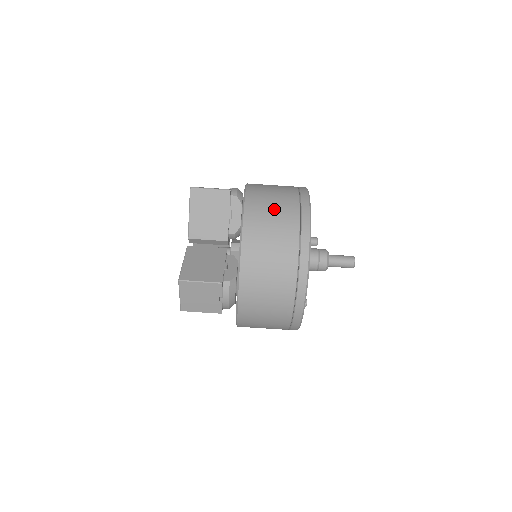
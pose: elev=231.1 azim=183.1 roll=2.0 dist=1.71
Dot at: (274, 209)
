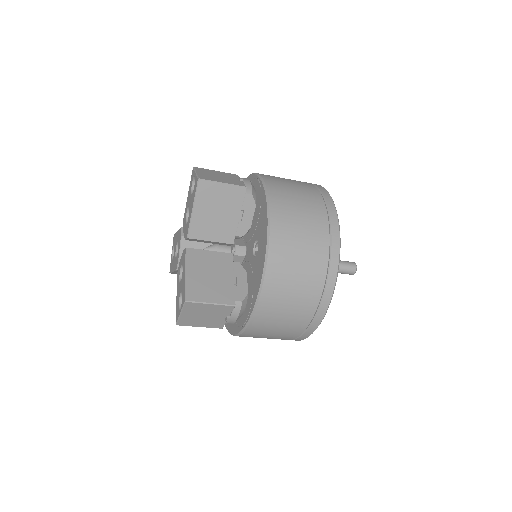
Dot at: (303, 226)
